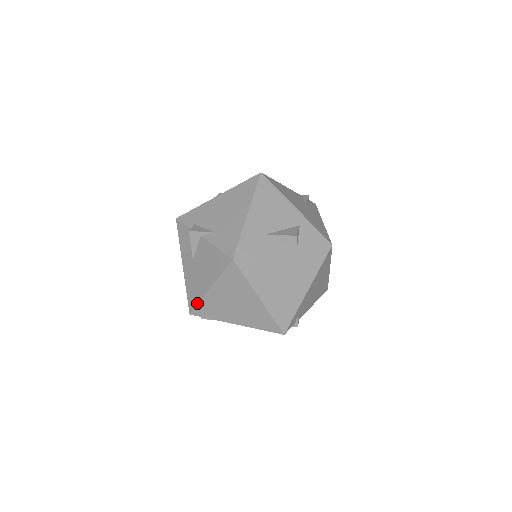
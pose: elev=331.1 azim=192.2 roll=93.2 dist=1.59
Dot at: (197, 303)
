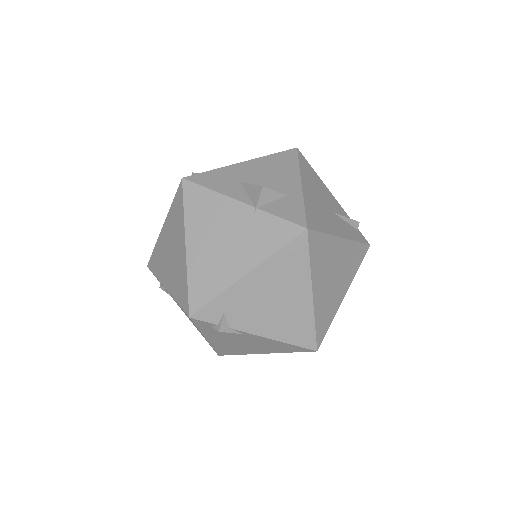
Dot at: (154, 249)
